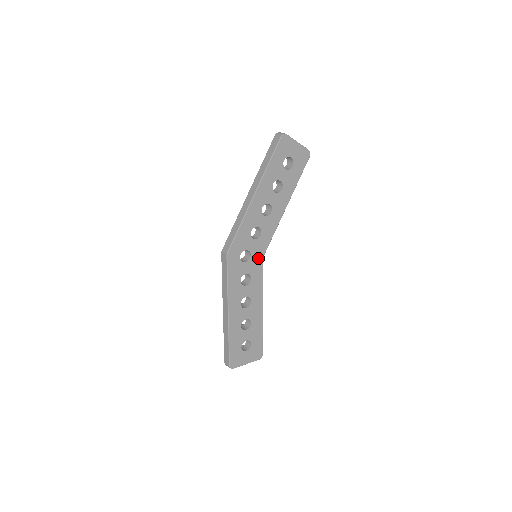
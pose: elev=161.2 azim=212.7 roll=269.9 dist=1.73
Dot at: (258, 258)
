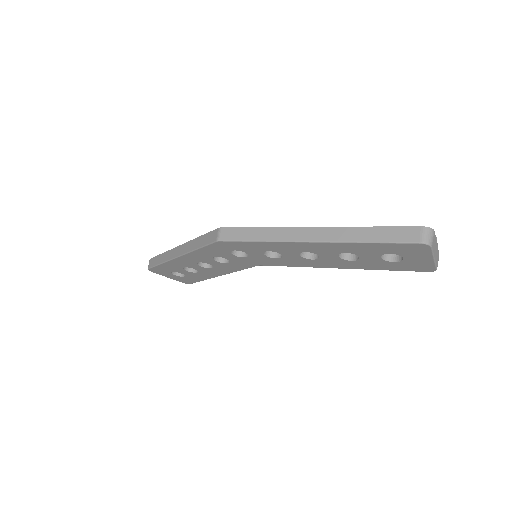
Dot at: (253, 262)
